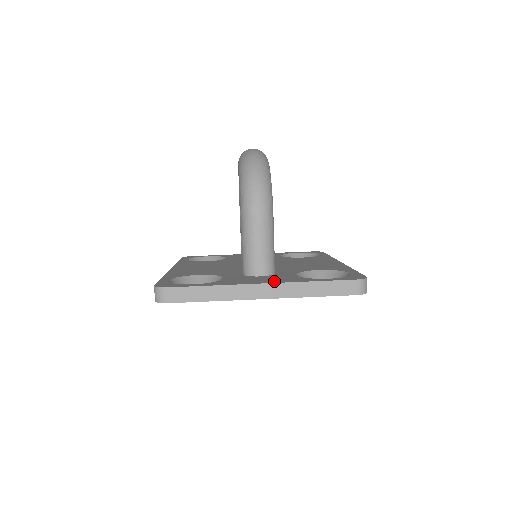
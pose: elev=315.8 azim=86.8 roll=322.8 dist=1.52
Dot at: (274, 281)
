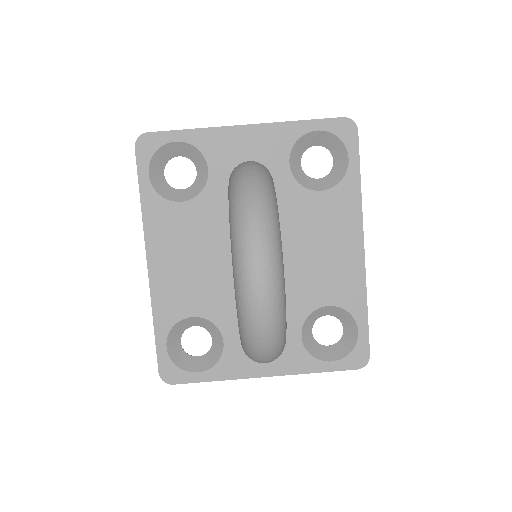
Dot at: (277, 369)
